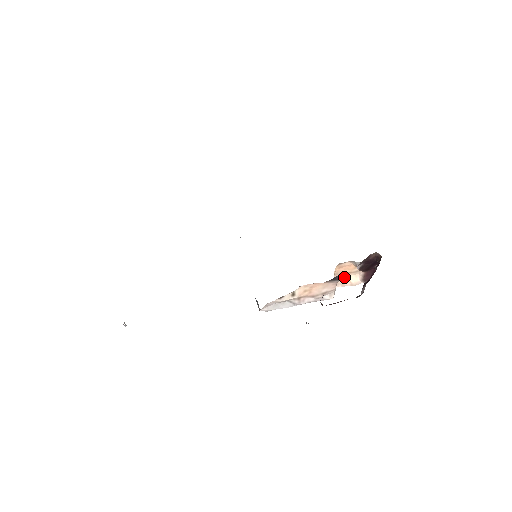
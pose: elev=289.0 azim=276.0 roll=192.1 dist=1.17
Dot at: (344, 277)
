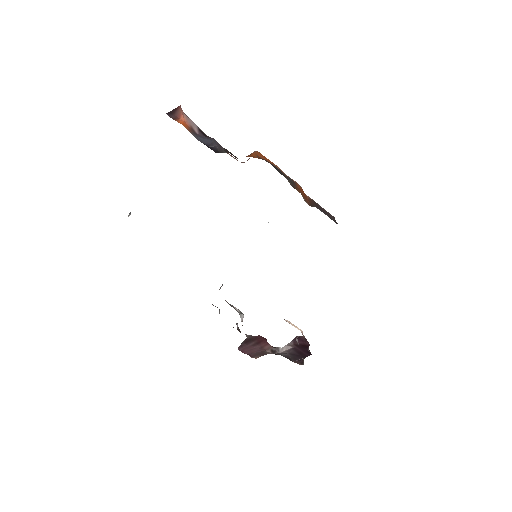
Dot at: occluded
